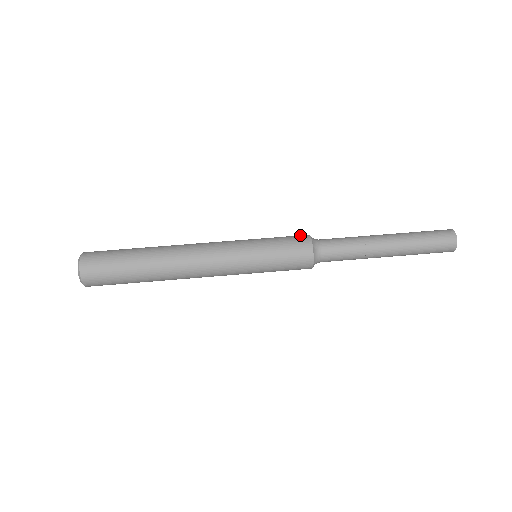
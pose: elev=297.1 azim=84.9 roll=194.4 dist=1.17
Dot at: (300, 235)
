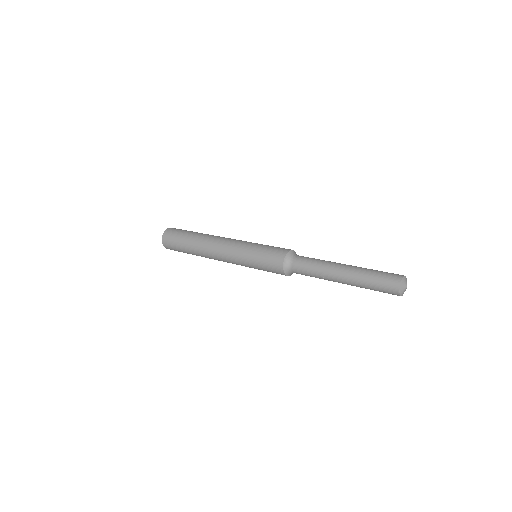
Dot at: occluded
